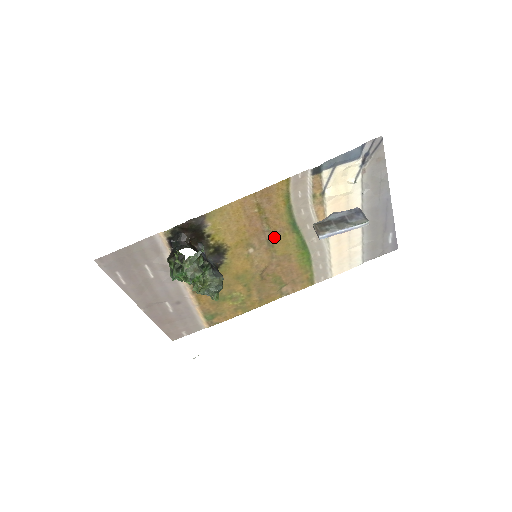
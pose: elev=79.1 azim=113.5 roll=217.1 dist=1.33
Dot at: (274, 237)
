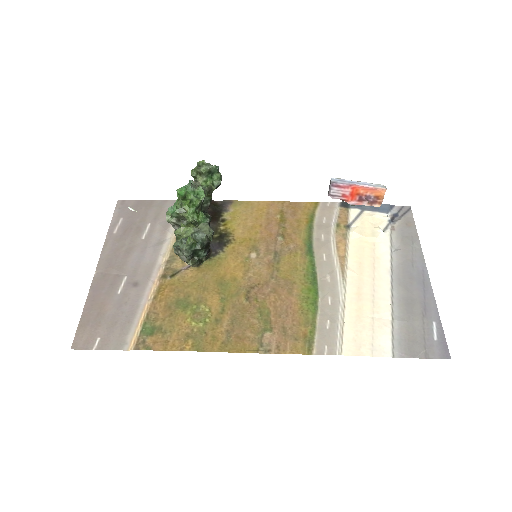
Dot at: (284, 252)
